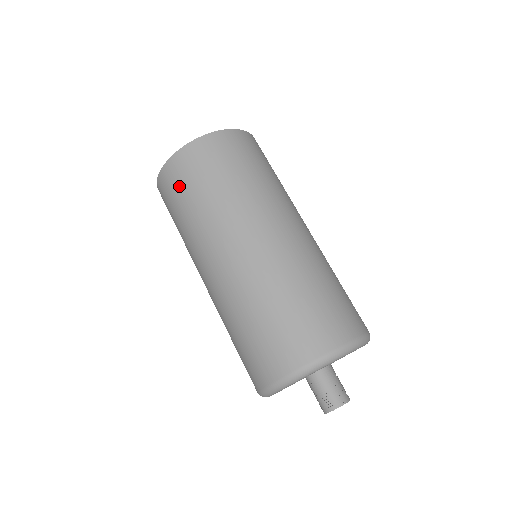
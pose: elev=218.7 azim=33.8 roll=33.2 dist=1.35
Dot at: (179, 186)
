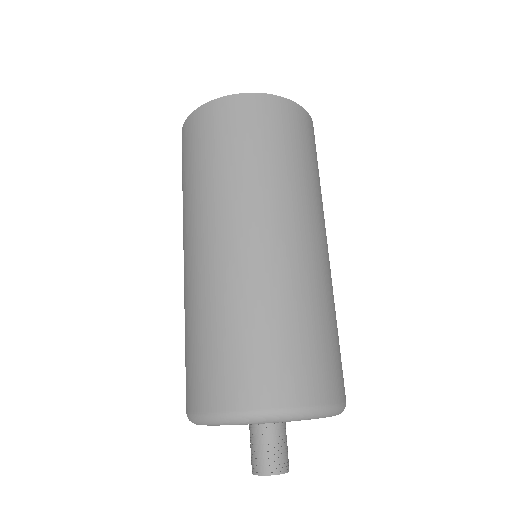
Dot at: (226, 130)
